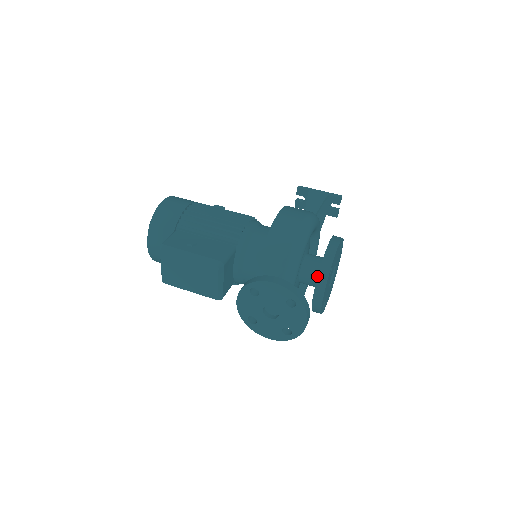
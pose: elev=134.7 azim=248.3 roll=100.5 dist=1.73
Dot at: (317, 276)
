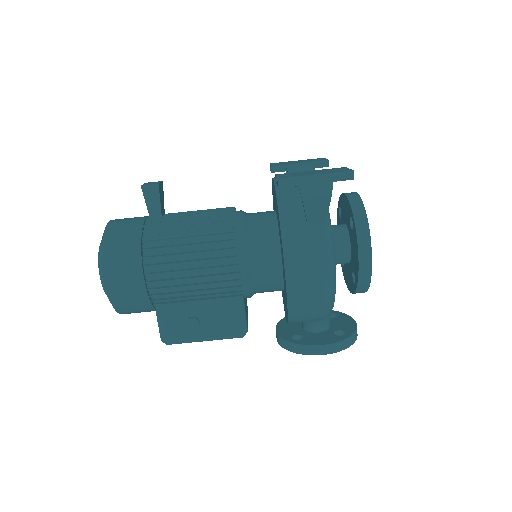
Dot at: occluded
